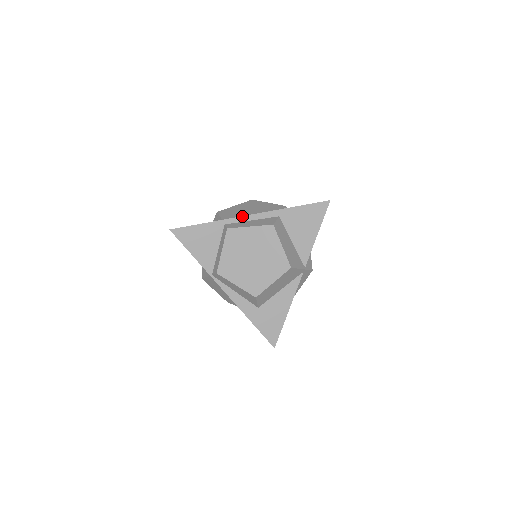
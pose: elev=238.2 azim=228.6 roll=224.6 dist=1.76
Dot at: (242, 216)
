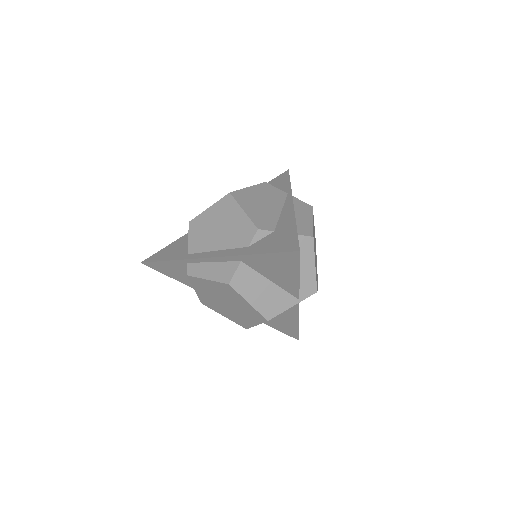
Dot at: (199, 258)
